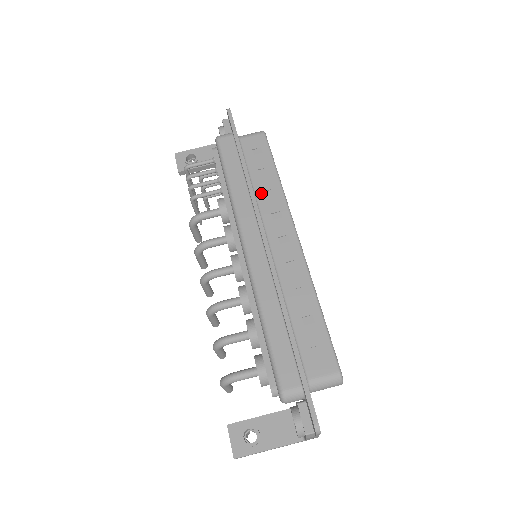
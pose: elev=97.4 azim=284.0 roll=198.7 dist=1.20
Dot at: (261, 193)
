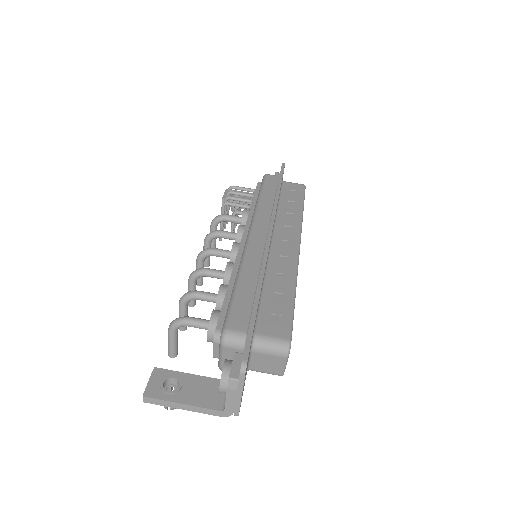
Dot at: (283, 212)
